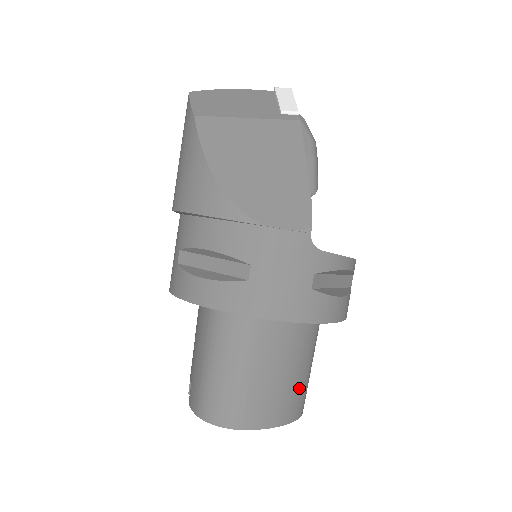
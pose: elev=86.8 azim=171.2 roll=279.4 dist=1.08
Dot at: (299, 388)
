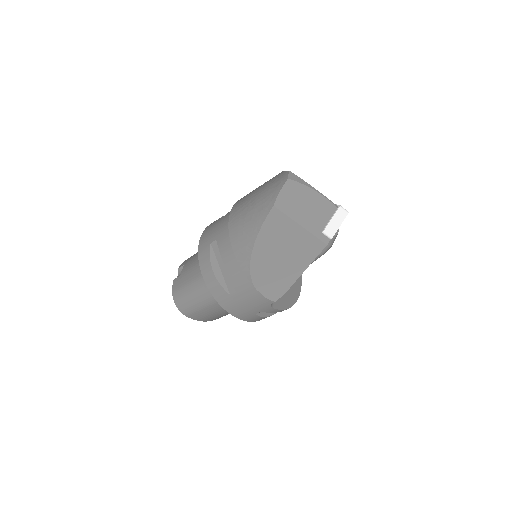
Dot at: occluded
